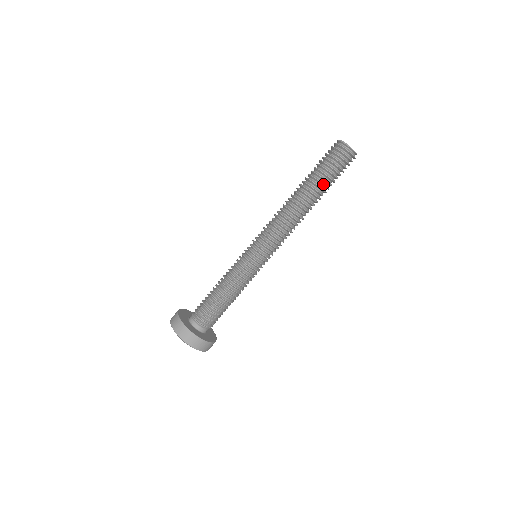
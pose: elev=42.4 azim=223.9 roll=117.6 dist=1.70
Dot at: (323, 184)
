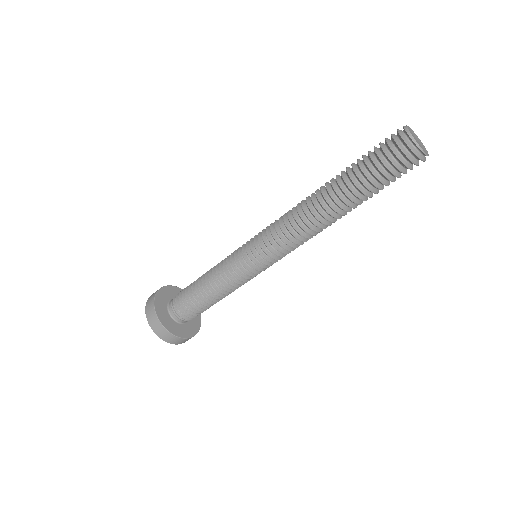
Dot at: (362, 192)
